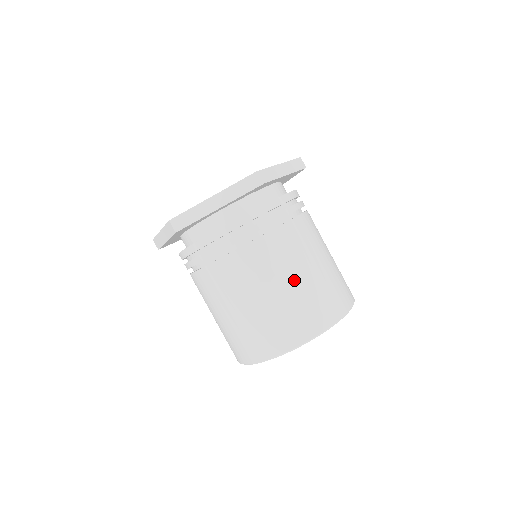
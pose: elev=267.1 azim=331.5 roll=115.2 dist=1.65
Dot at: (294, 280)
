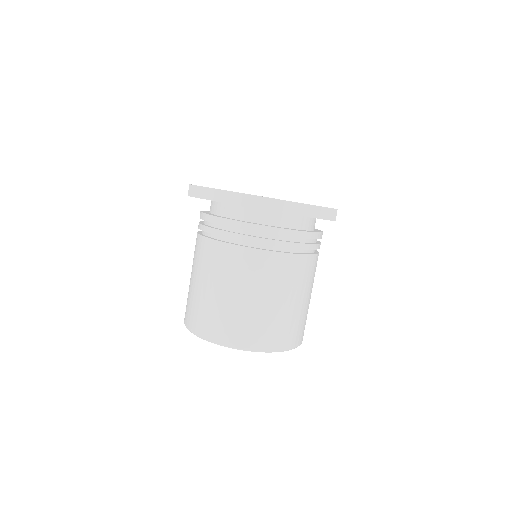
Dot at: (235, 295)
